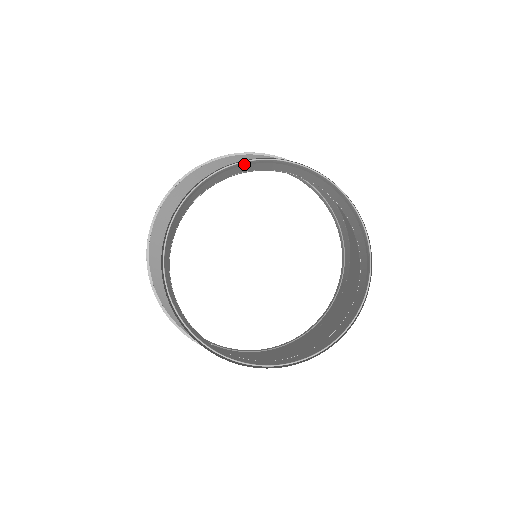
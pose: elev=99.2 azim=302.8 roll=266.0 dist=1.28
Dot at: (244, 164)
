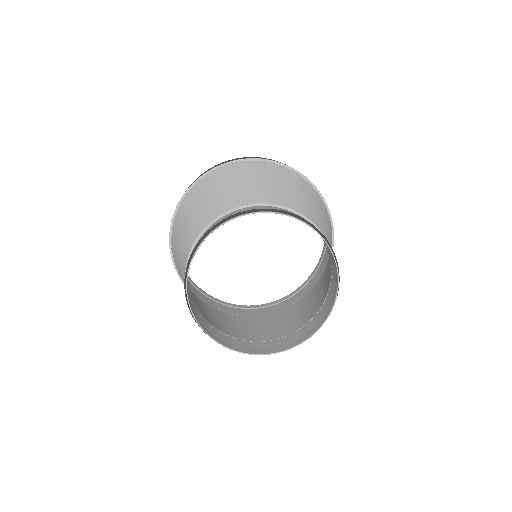
Dot at: (277, 212)
